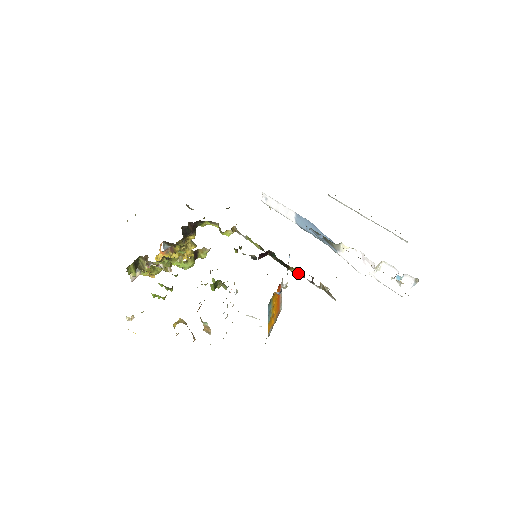
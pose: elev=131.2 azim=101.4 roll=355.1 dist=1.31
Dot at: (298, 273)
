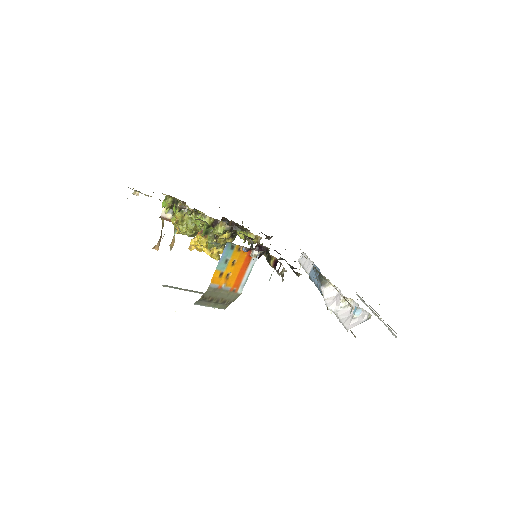
Dot at: (274, 265)
